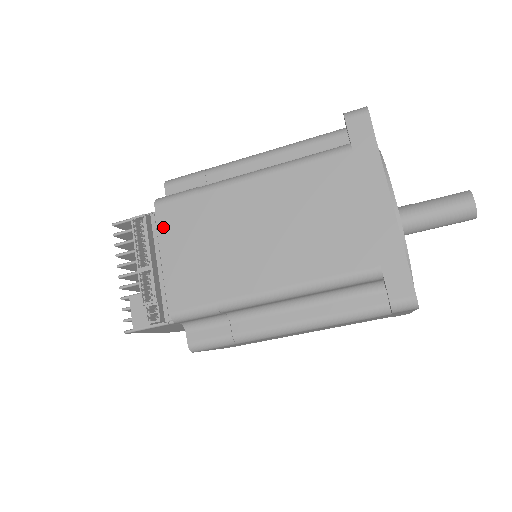
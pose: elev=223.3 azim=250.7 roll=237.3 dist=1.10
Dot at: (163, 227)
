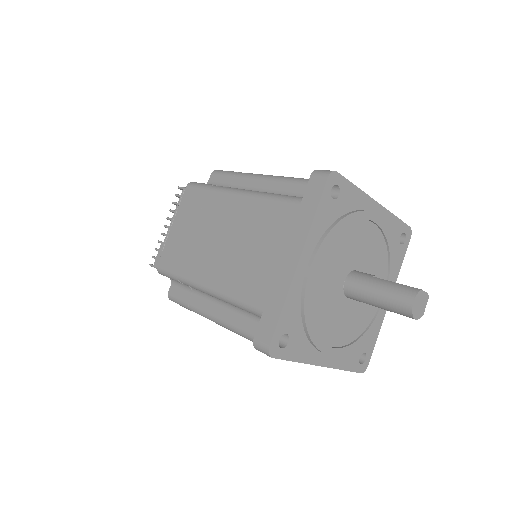
Dot at: (182, 204)
